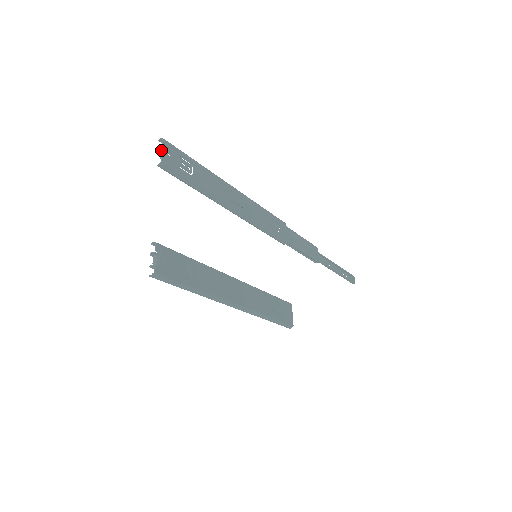
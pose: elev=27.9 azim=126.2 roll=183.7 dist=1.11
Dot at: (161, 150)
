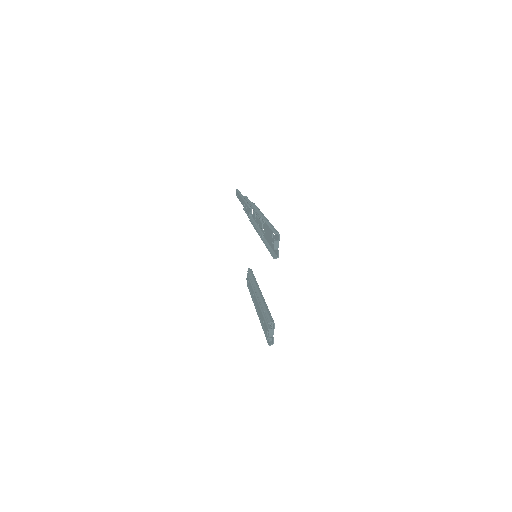
Dot at: (276, 243)
